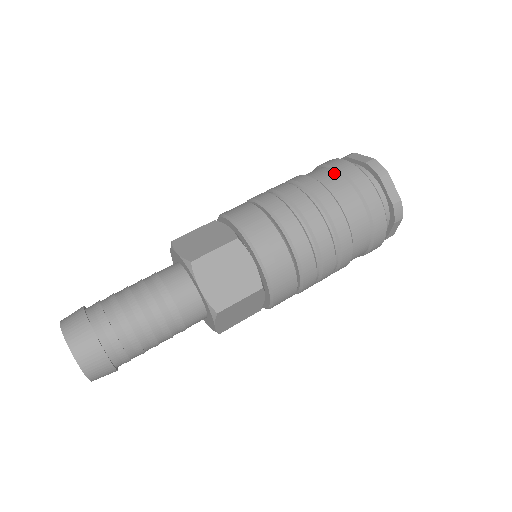
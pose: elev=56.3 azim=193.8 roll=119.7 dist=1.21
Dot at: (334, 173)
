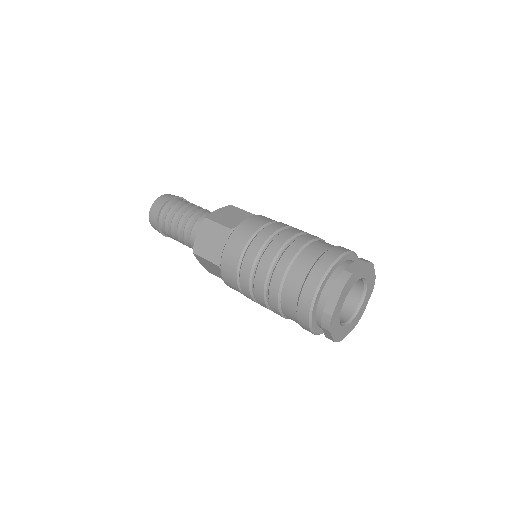
Dot at: (296, 294)
